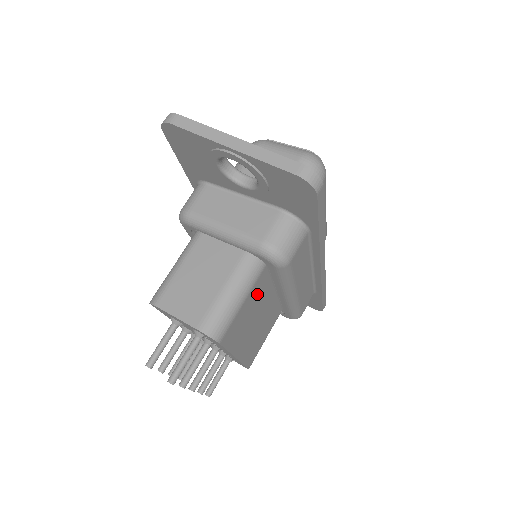
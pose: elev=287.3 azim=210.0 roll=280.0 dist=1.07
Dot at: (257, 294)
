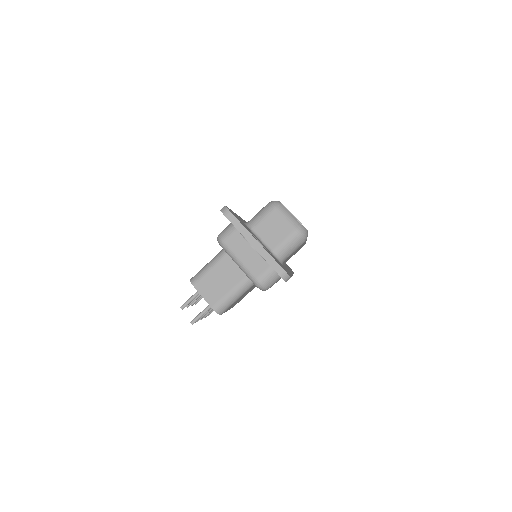
Dot at: occluded
